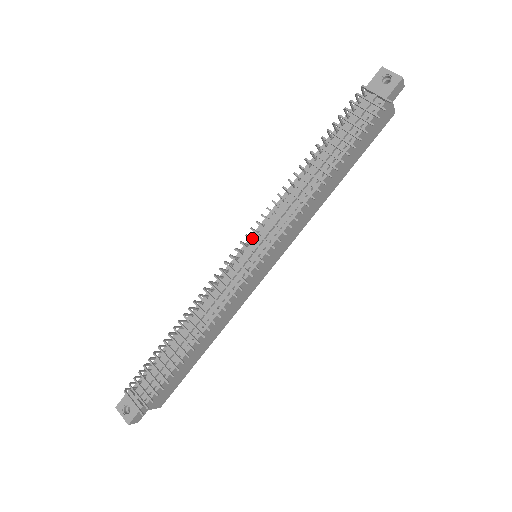
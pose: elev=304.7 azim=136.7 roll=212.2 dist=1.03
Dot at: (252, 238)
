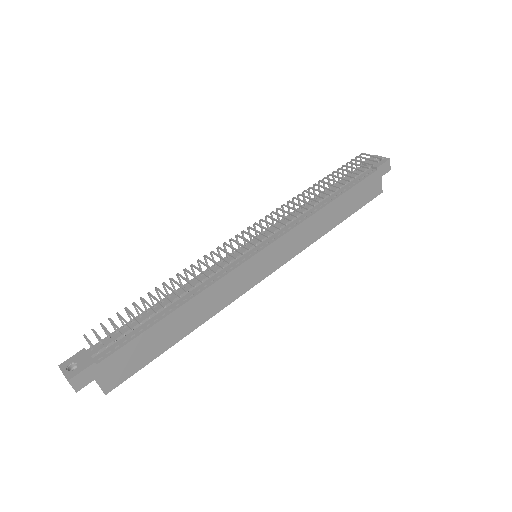
Dot at: (257, 235)
